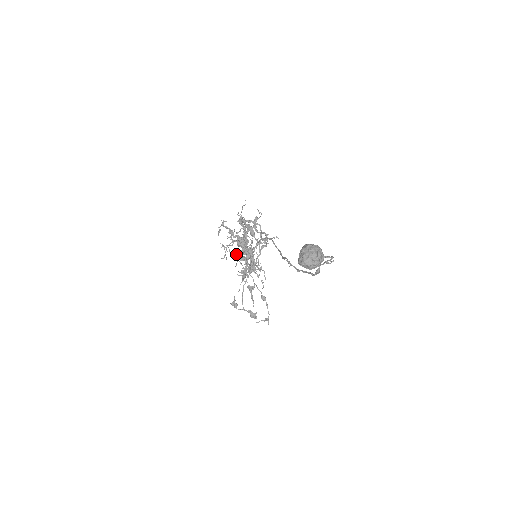
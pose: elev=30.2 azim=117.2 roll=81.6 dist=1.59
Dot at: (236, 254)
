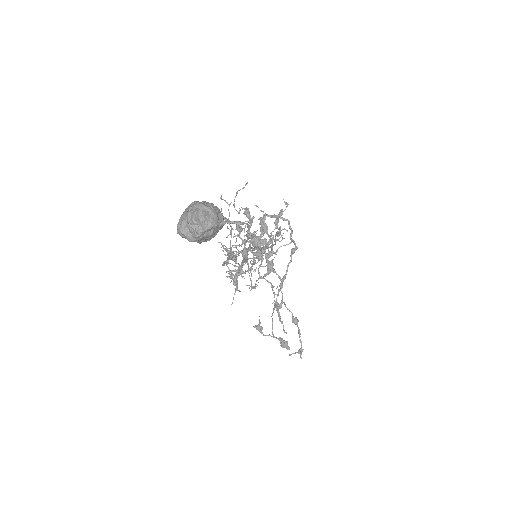
Dot at: (251, 258)
